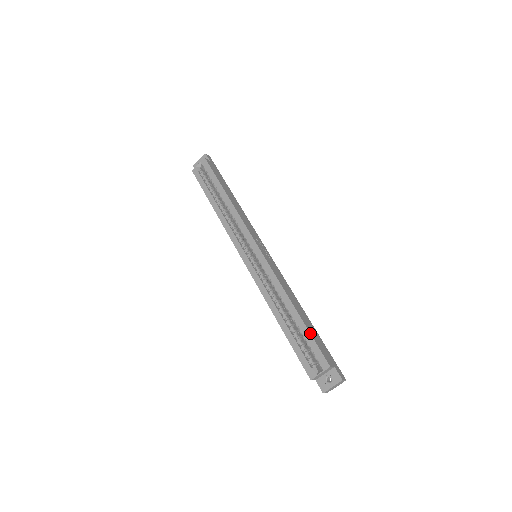
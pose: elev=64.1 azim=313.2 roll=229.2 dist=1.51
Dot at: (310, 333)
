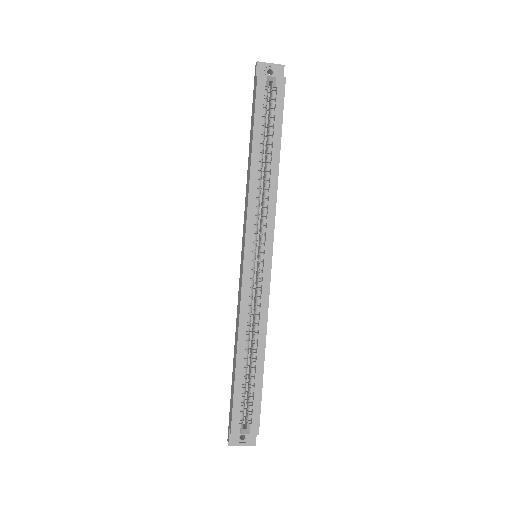
Dot at: occluded
